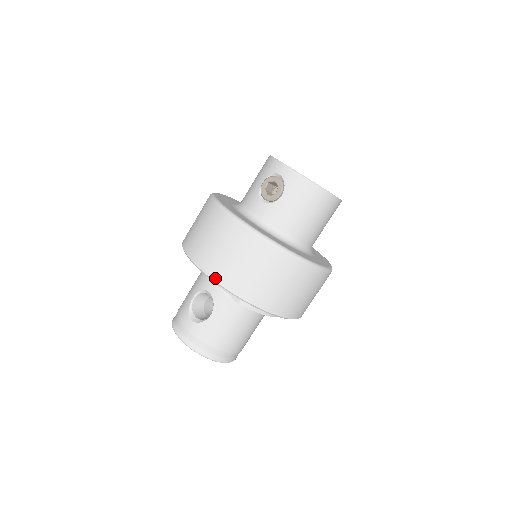
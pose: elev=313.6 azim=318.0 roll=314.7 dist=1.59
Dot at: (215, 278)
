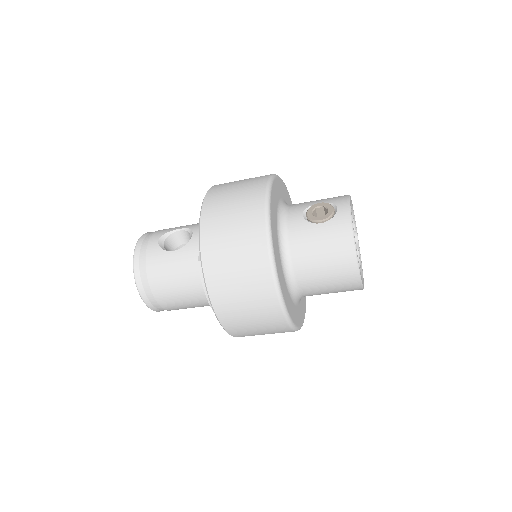
Dot at: (203, 220)
